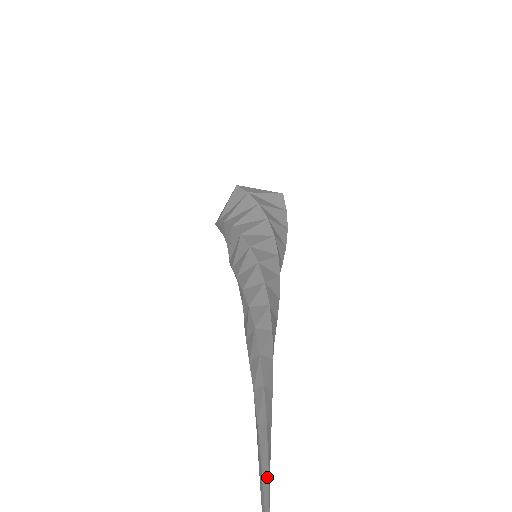
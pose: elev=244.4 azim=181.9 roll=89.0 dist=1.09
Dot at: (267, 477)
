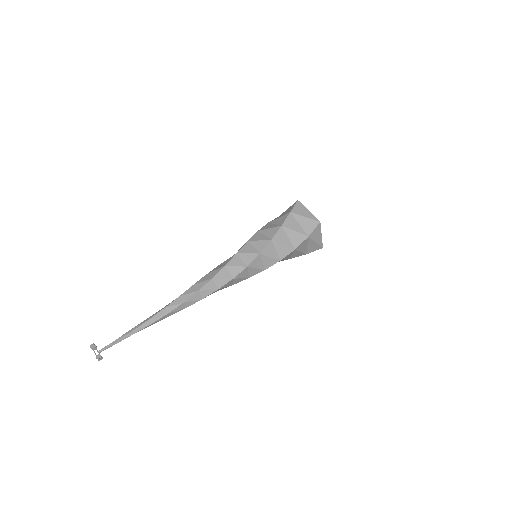
Dot at: (112, 343)
